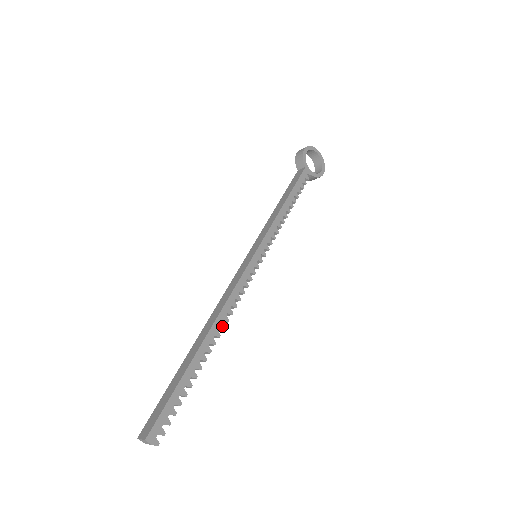
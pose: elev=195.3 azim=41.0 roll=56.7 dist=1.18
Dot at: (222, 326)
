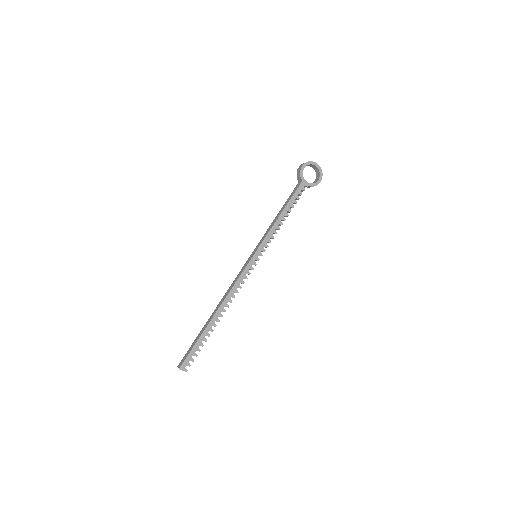
Dot at: (227, 305)
